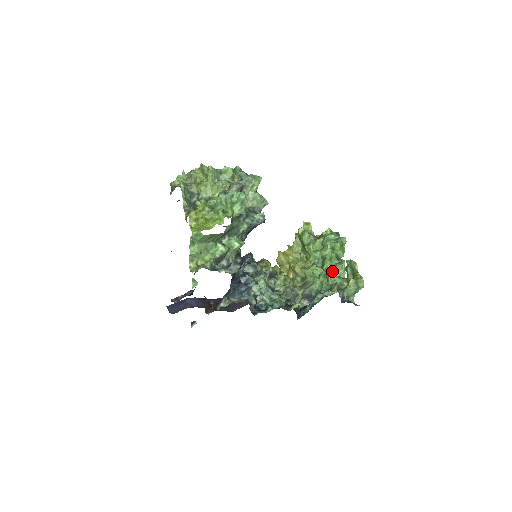
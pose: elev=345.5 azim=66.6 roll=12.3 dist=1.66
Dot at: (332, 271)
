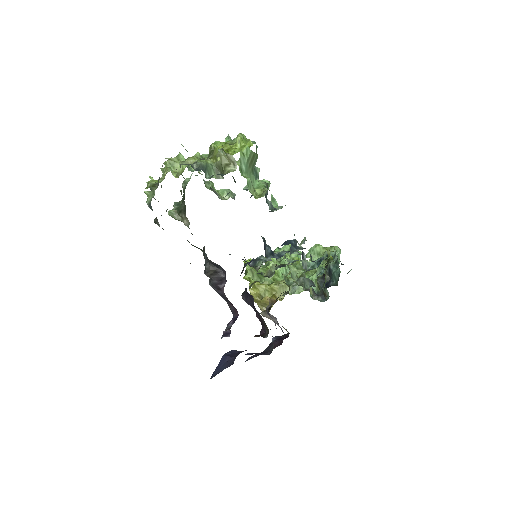
Dot at: occluded
